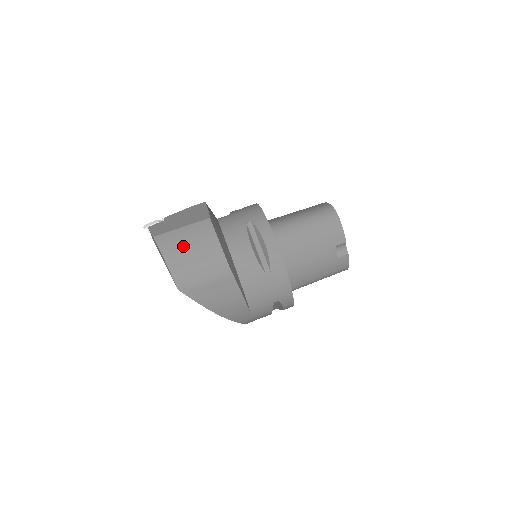
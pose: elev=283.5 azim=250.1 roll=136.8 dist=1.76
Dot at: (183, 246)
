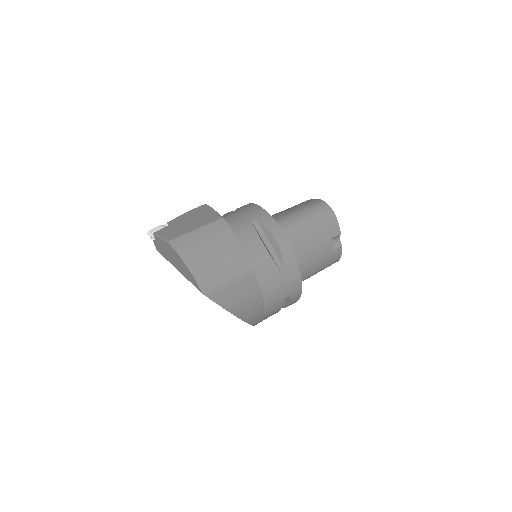
Dot at: (202, 248)
